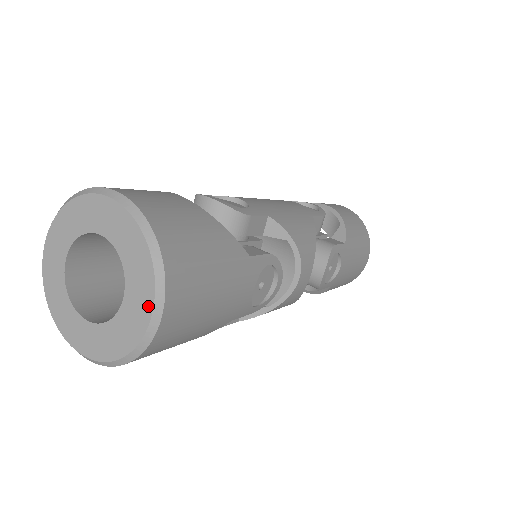
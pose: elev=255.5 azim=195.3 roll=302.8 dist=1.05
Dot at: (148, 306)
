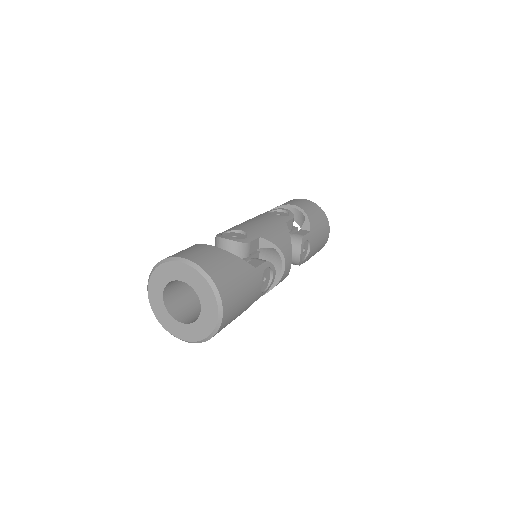
Dot at: (215, 312)
